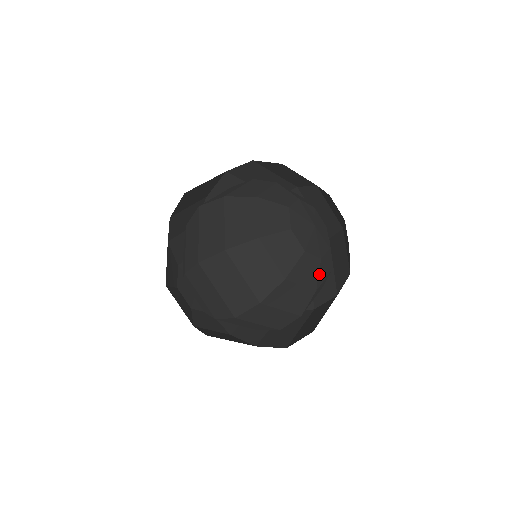
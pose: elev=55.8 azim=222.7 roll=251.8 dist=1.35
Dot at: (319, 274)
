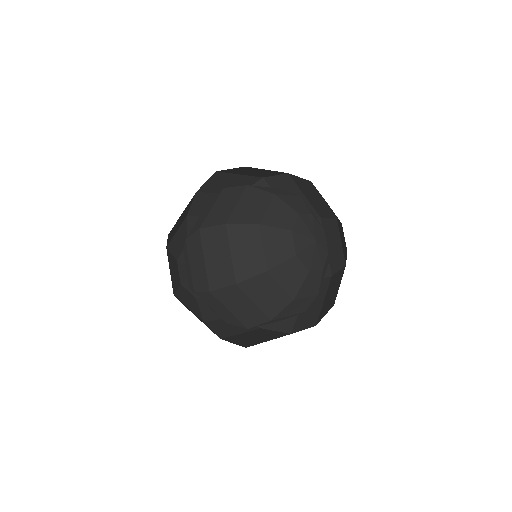
Dot at: (321, 281)
